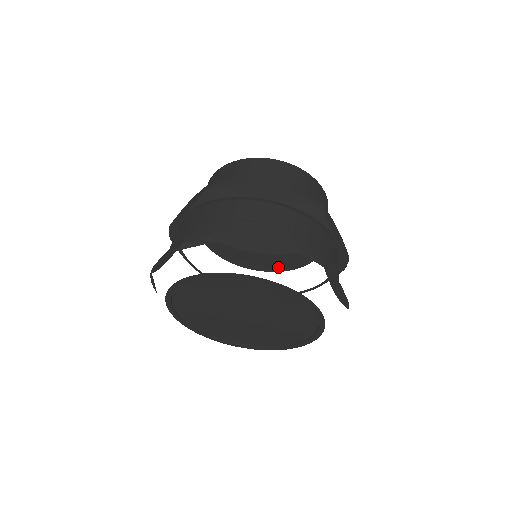
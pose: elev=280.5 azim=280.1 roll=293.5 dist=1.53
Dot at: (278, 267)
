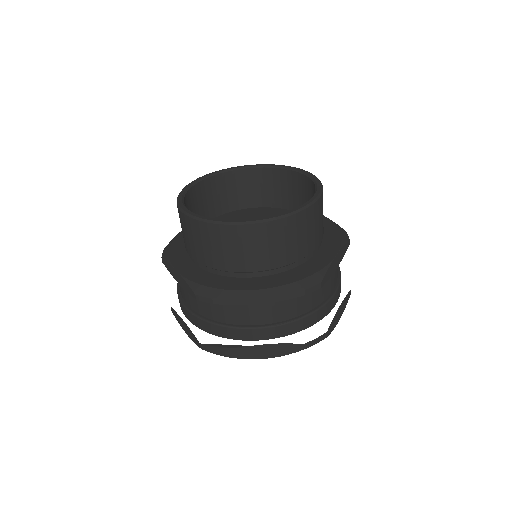
Dot at: (275, 209)
